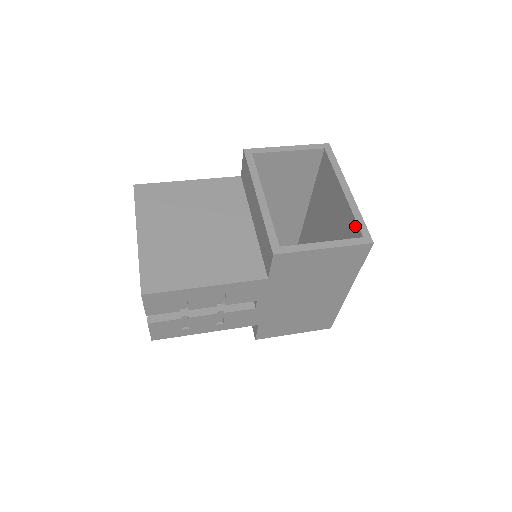
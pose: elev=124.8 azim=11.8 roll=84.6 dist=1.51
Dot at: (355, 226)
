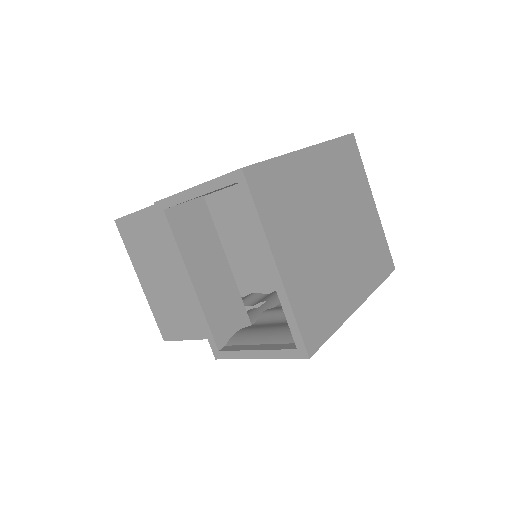
Dot at: occluded
